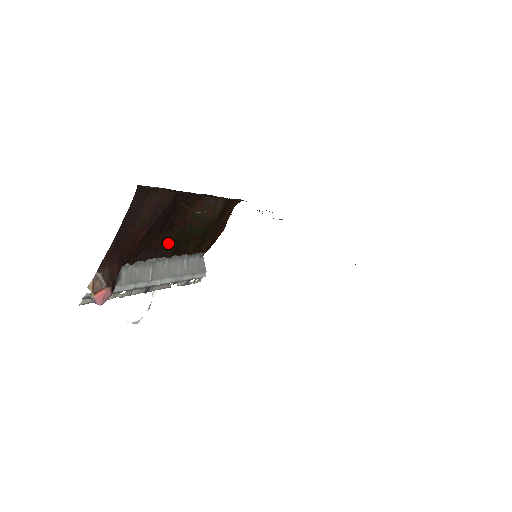
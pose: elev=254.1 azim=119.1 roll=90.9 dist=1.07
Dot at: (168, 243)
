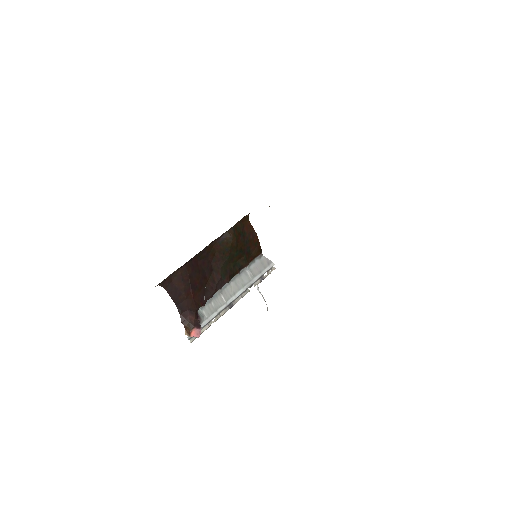
Dot at: (219, 278)
